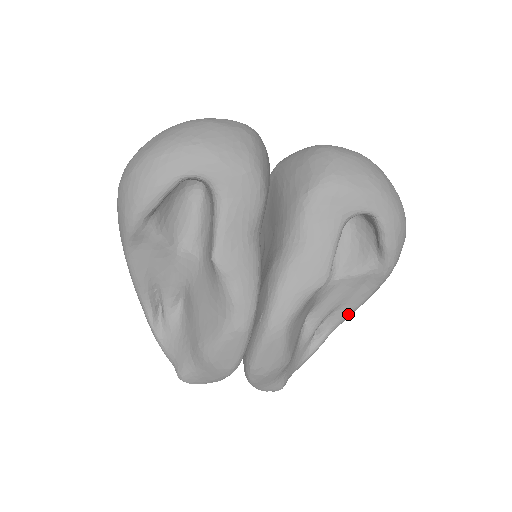
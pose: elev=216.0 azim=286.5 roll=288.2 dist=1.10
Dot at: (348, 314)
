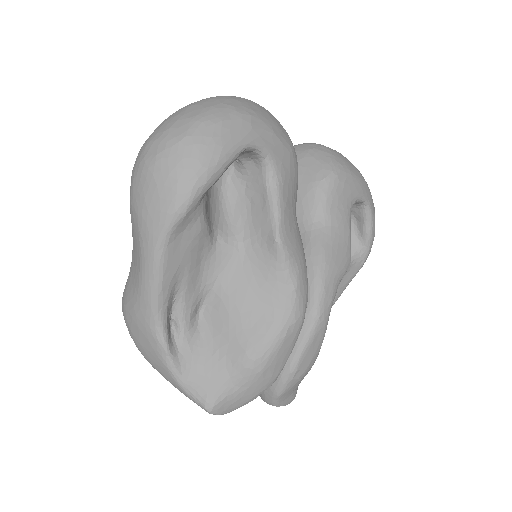
Dot at: occluded
